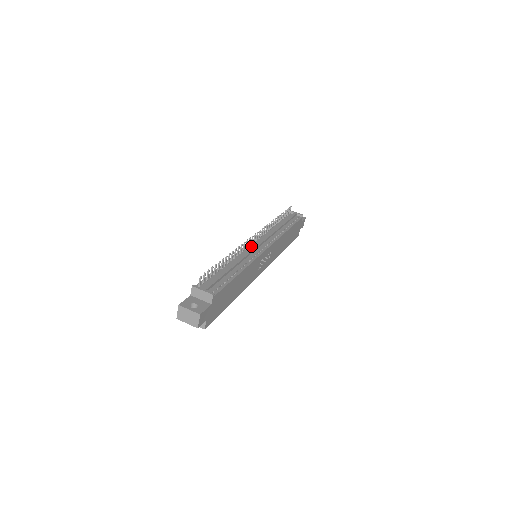
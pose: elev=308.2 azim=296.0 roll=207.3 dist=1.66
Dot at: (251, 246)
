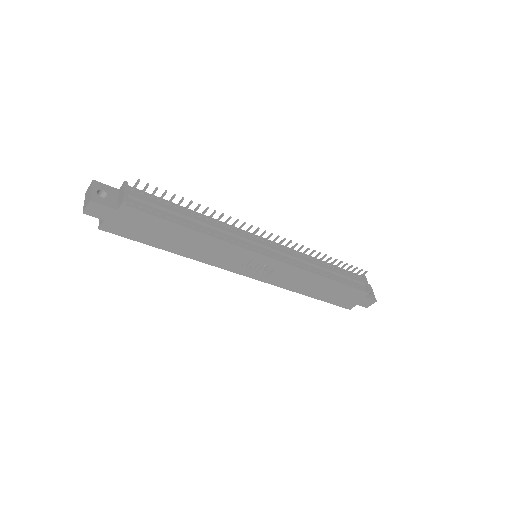
Dot at: (255, 238)
